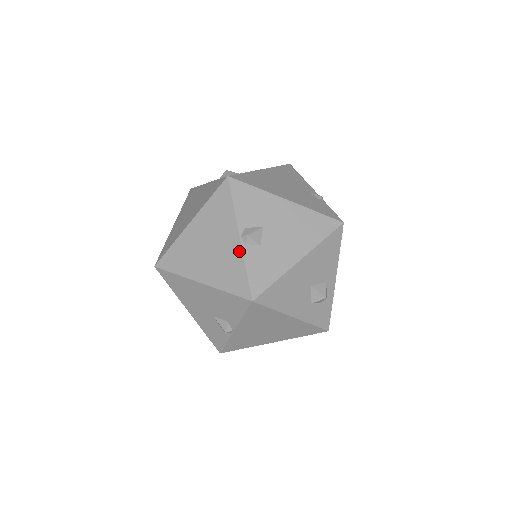
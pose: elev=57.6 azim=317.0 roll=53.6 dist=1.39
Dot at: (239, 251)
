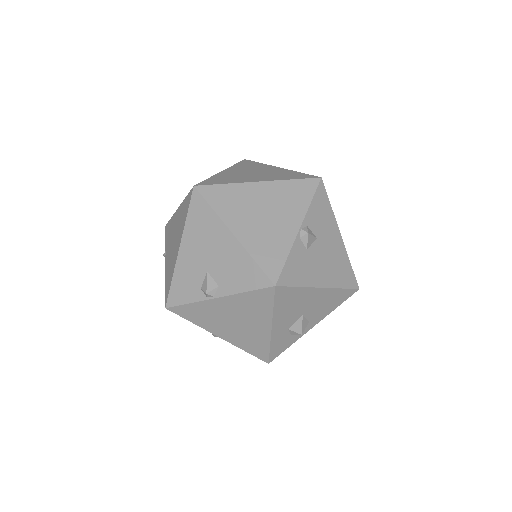
Dot at: (291, 238)
